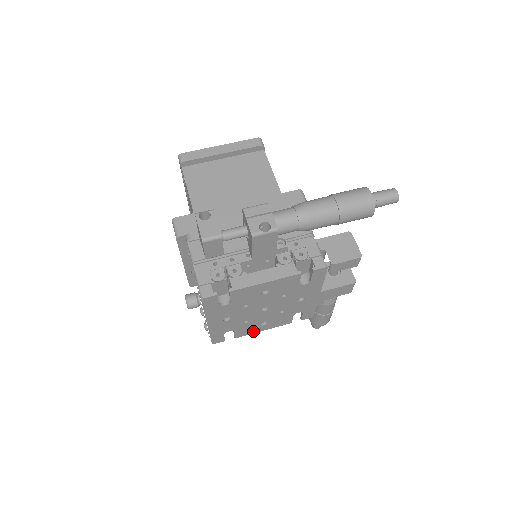
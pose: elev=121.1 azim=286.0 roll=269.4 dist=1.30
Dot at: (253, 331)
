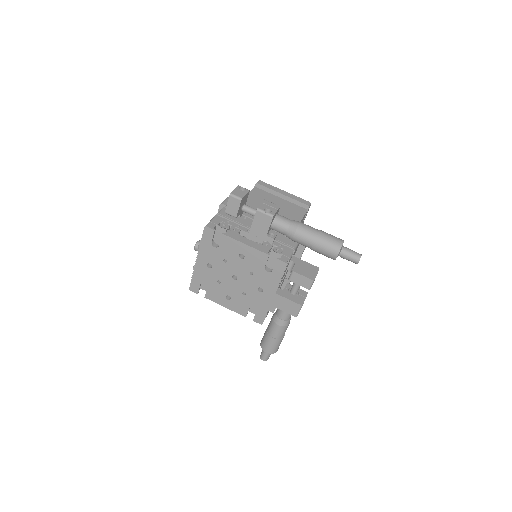
Dot at: (219, 301)
